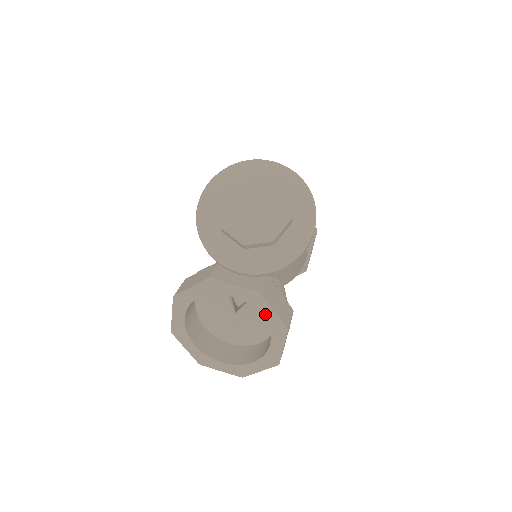
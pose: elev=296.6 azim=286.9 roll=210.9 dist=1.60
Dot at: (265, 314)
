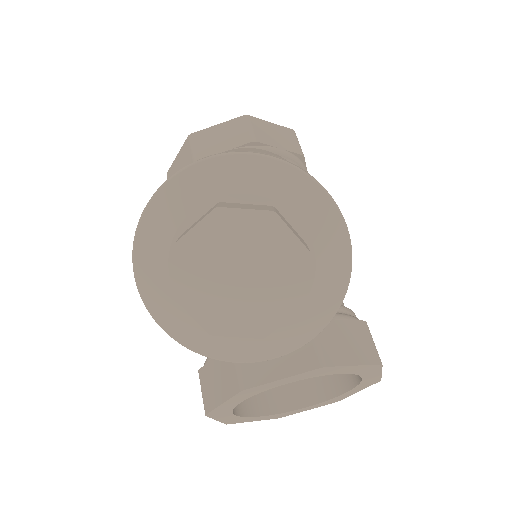
Dot at: (343, 372)
